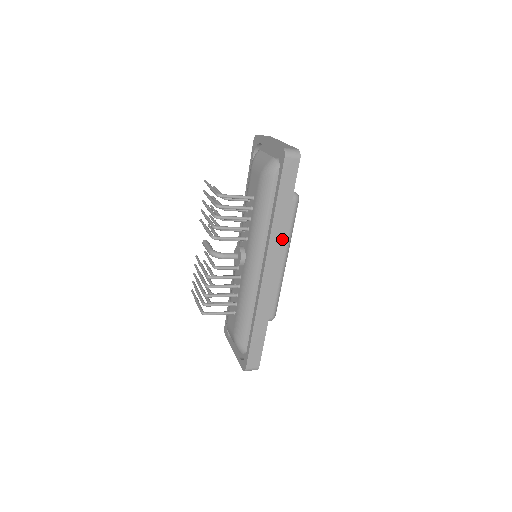
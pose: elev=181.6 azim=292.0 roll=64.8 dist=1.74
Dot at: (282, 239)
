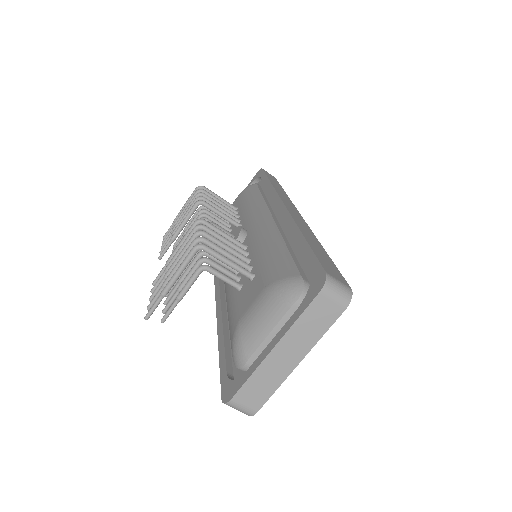
Dot at: (288, 199)
